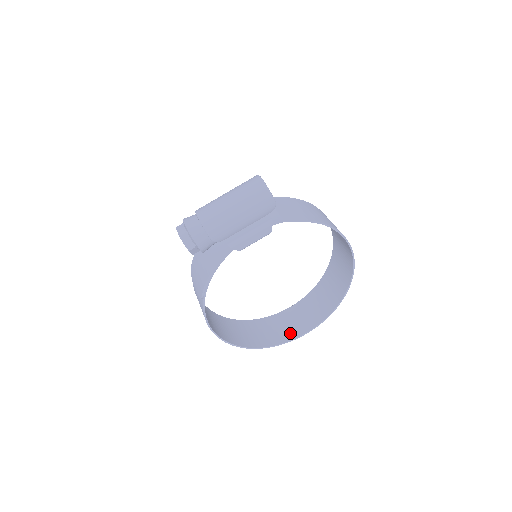
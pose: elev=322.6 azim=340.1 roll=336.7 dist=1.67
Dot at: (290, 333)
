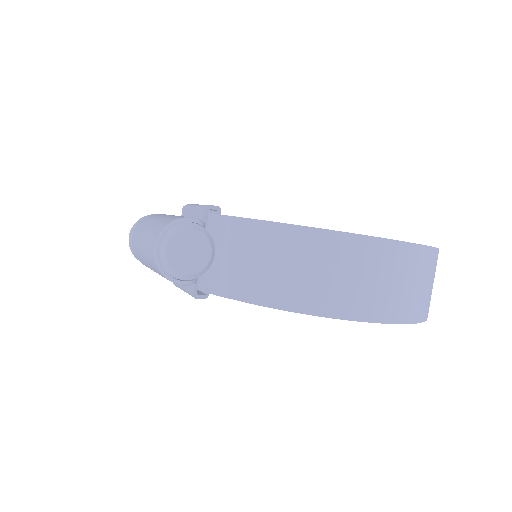
Dot at: occluded
